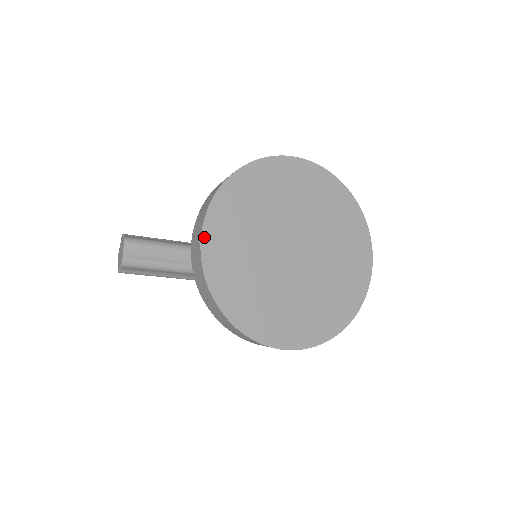
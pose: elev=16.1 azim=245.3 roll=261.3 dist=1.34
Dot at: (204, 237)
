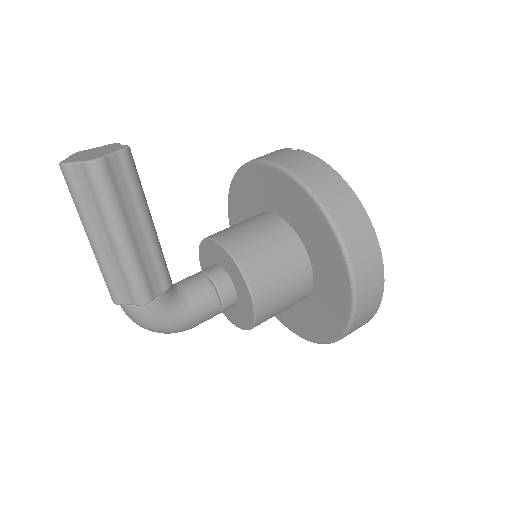
Dot at: occluded
